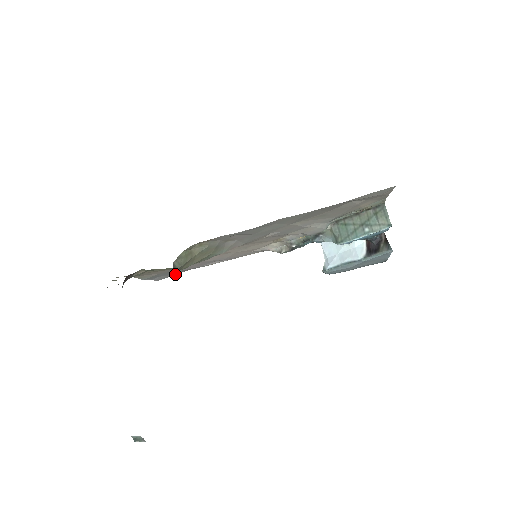
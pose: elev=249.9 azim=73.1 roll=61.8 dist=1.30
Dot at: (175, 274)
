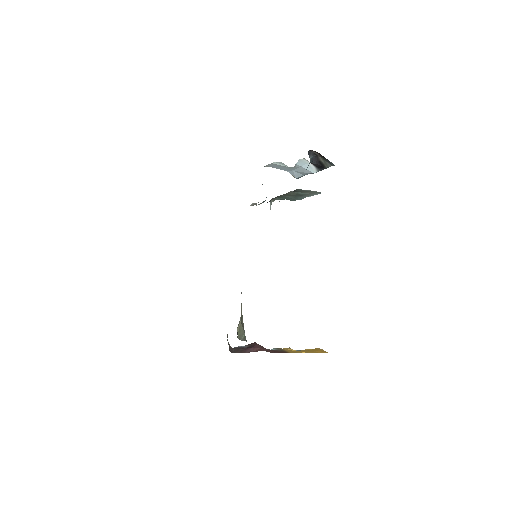
Dot at: occluded
